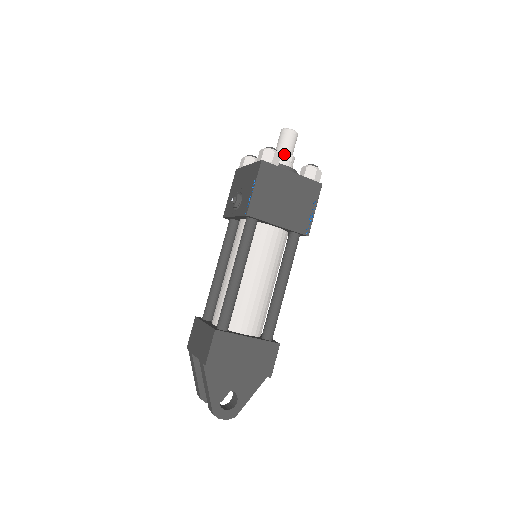
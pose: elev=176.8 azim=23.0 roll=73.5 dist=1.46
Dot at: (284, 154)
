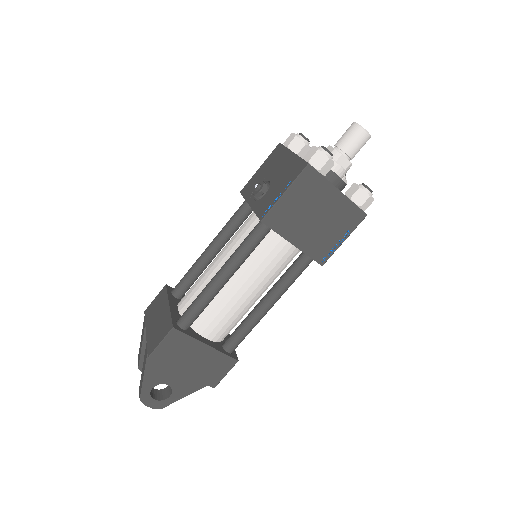
Dot at: (341, 157)
